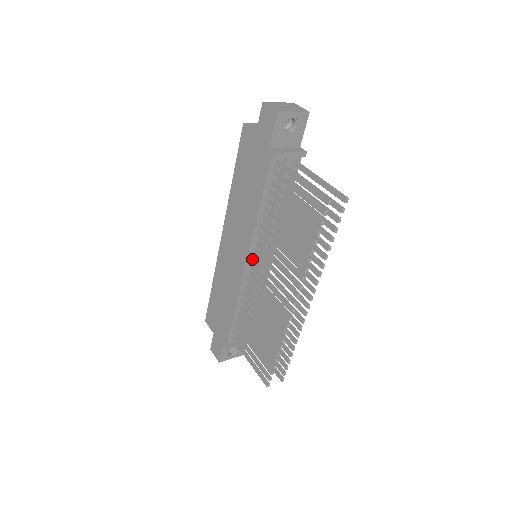
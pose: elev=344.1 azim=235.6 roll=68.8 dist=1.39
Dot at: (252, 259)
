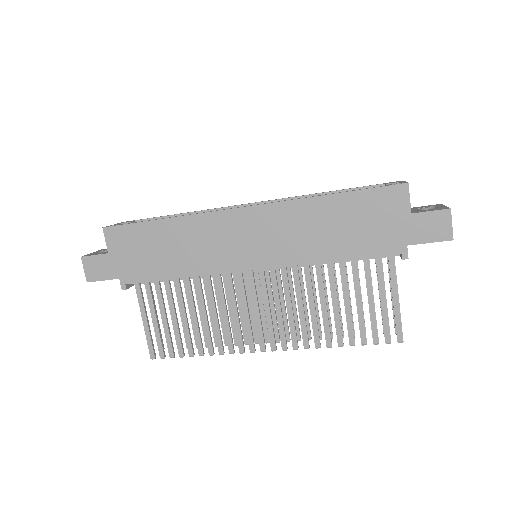
Dot at: occluded
